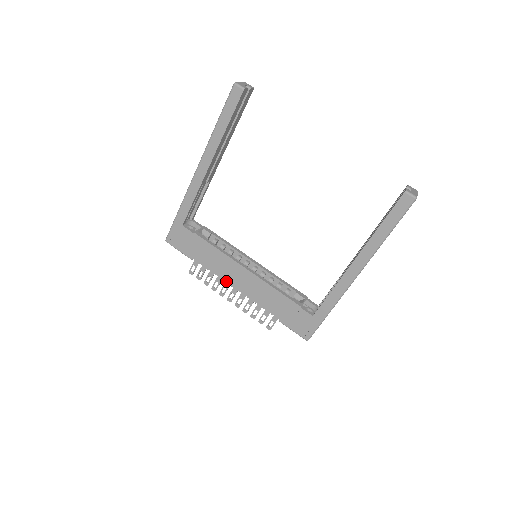
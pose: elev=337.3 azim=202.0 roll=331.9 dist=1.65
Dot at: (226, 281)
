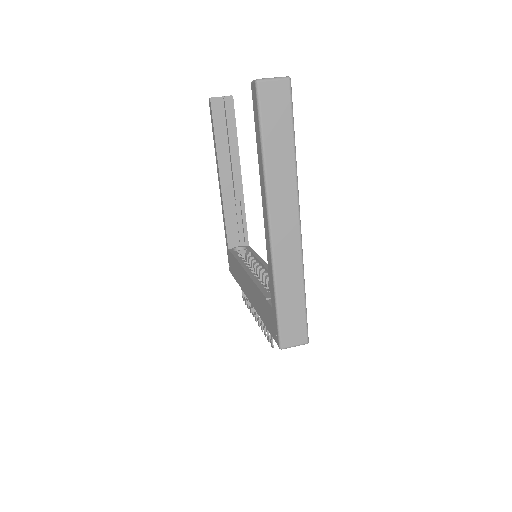
Dot at: (246, 294)
